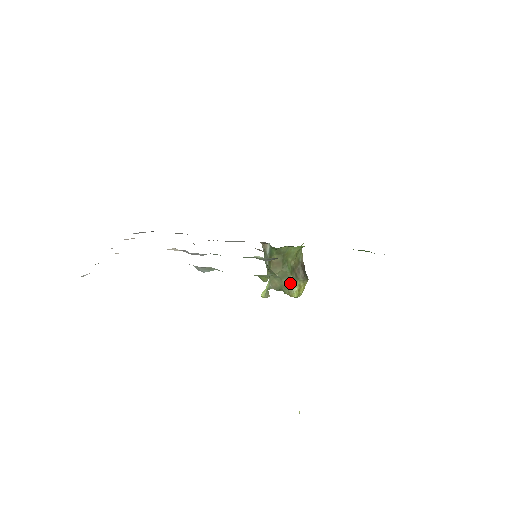
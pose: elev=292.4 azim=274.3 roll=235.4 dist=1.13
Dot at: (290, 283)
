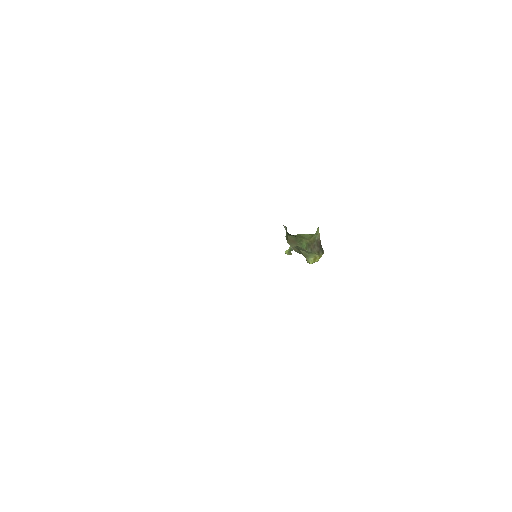
Dot at: (306, 253)
